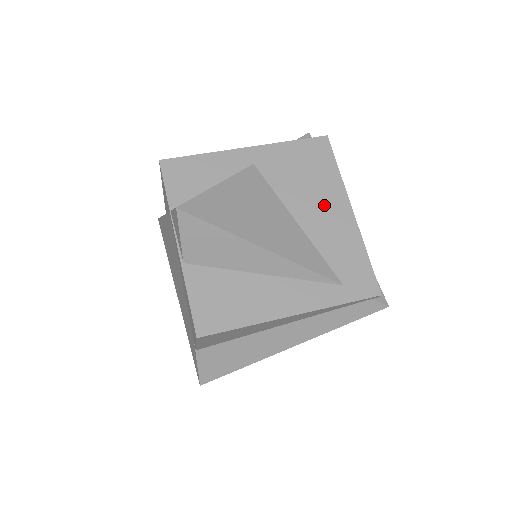
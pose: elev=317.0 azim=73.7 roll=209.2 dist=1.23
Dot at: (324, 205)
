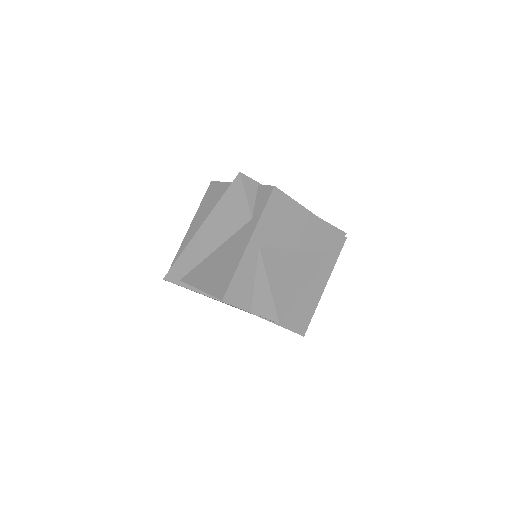
Dot at: (302, 227)
